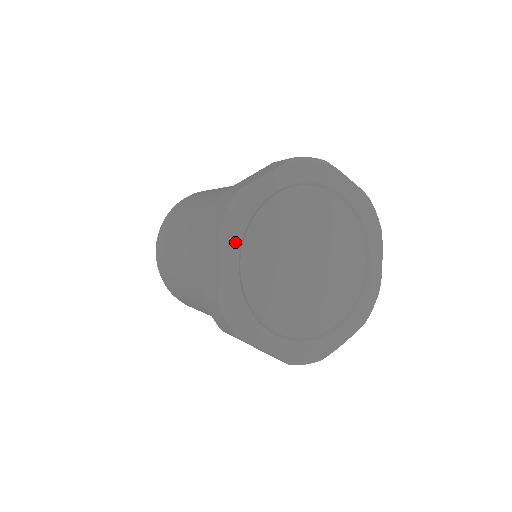
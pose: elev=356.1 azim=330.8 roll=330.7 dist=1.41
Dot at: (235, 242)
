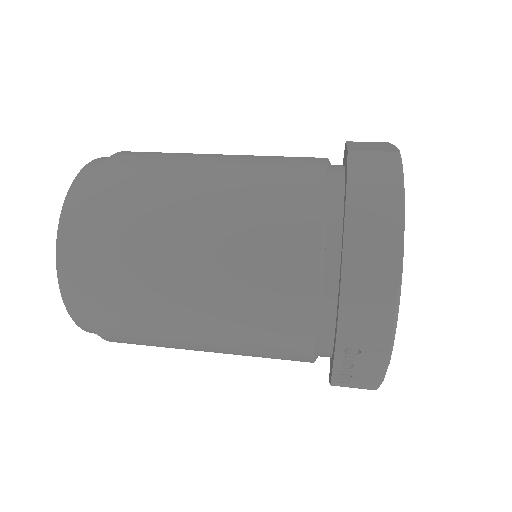
Dot at: occluded
